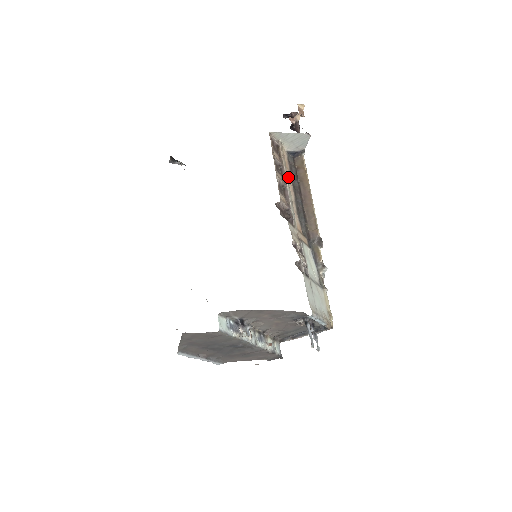
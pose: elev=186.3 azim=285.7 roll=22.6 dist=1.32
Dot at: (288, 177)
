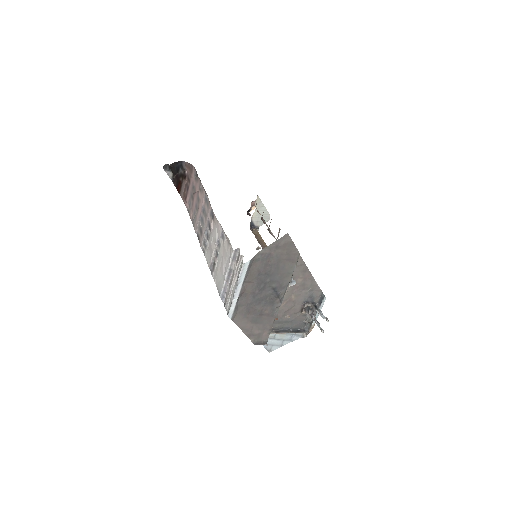
Dot at: occluded
